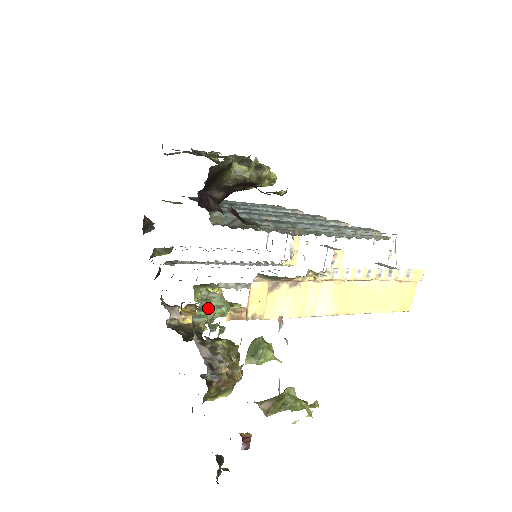
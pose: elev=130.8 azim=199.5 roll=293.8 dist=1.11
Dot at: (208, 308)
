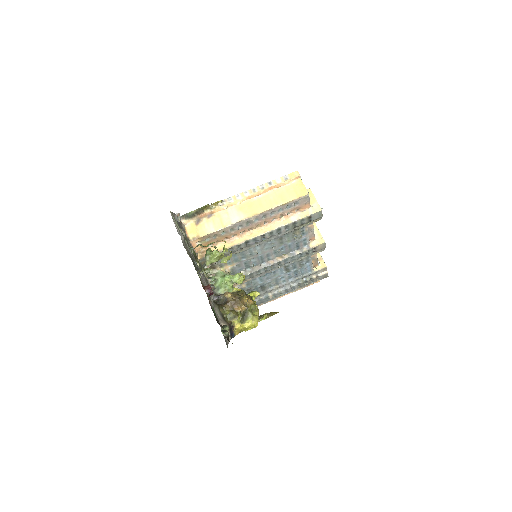
Dot at: (217, 280)
